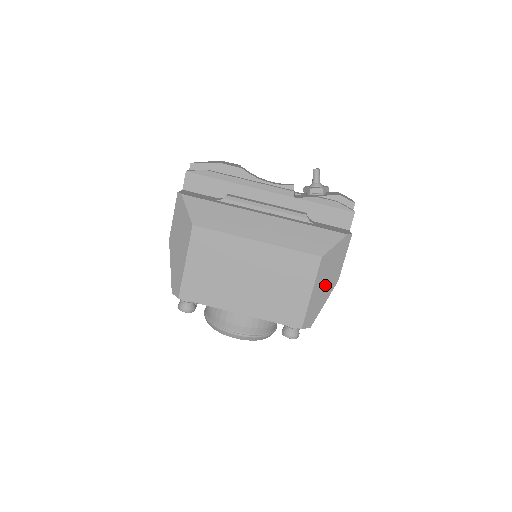
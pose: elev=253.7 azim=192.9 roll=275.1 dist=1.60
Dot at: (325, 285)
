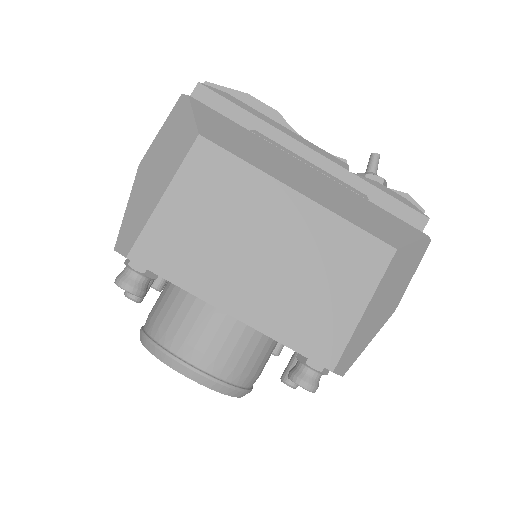
Dot at: (382, 306)
